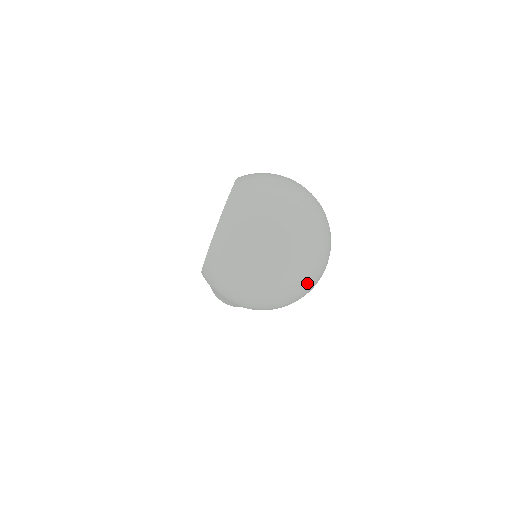
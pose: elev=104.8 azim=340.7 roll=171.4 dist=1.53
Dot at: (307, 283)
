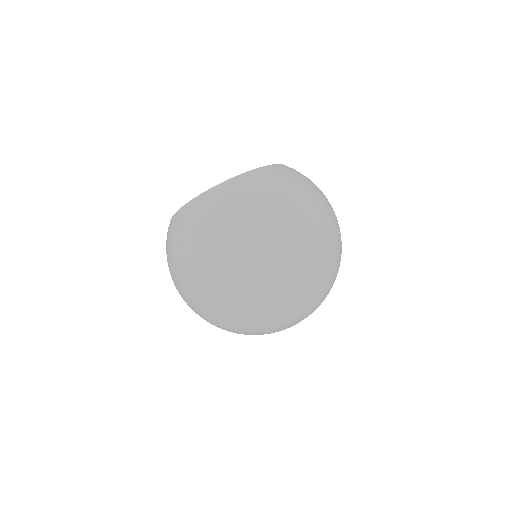
Dot at: (244, 325)
